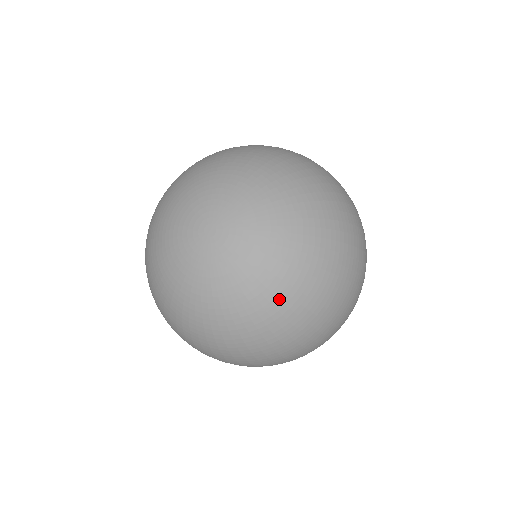
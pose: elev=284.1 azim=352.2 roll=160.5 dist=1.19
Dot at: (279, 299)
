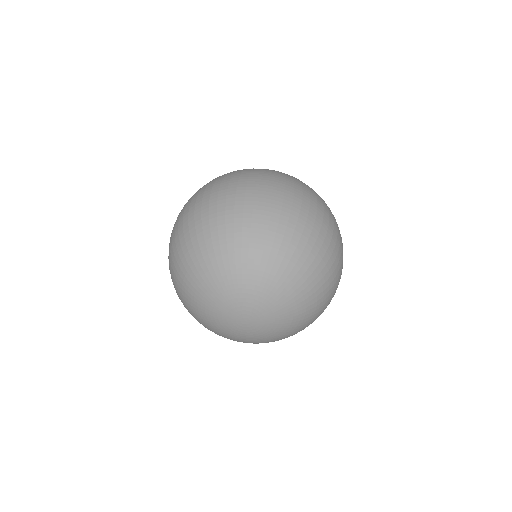
Dot at: occluded
